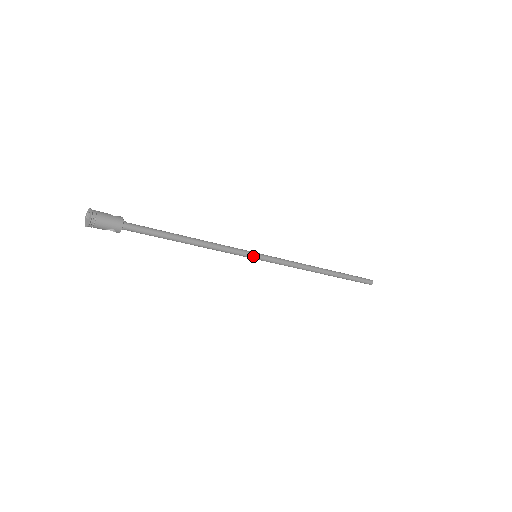
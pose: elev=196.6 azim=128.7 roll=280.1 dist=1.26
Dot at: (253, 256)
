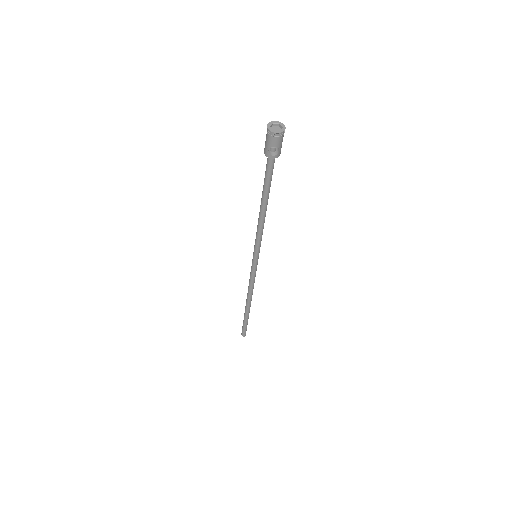
Dot at: occluded
